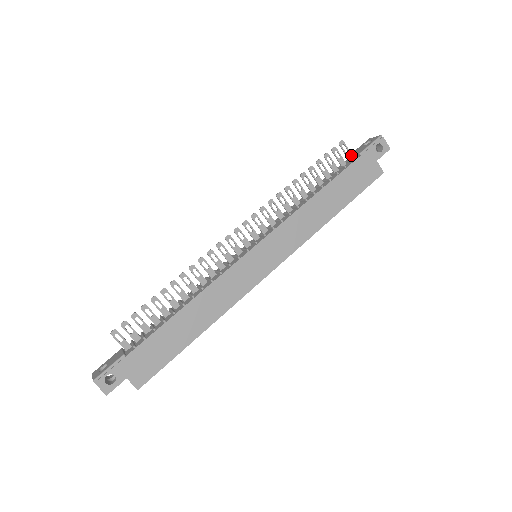
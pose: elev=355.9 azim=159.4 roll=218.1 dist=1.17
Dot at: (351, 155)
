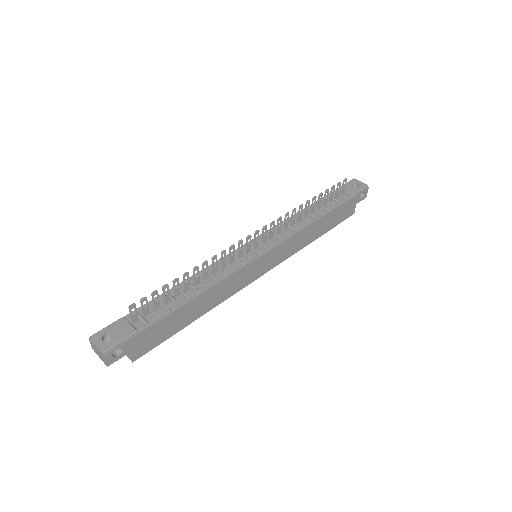
Dot at: (344, 191)
